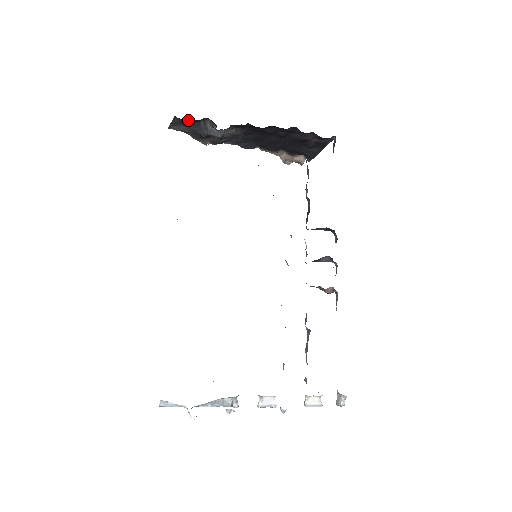
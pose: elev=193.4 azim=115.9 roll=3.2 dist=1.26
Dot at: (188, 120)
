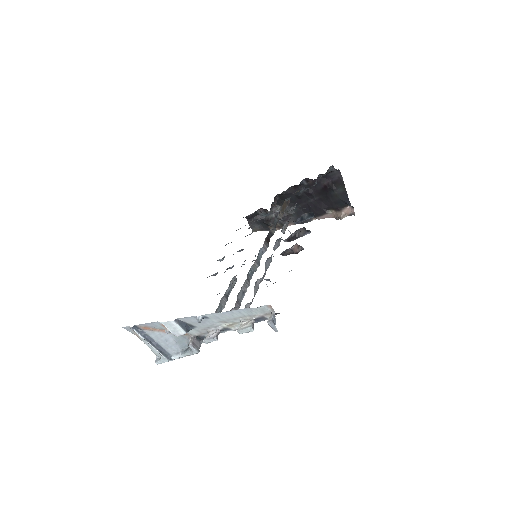
Dot at: occluded
